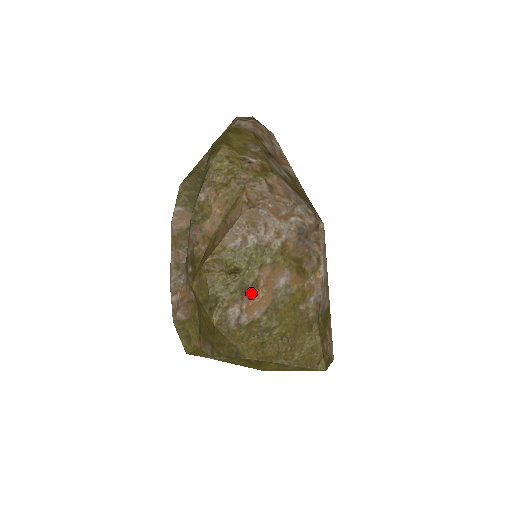
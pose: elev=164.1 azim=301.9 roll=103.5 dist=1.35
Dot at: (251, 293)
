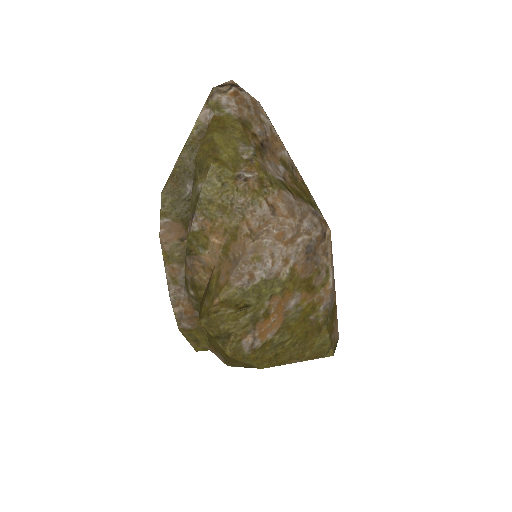
Dot at: (262, 321)
